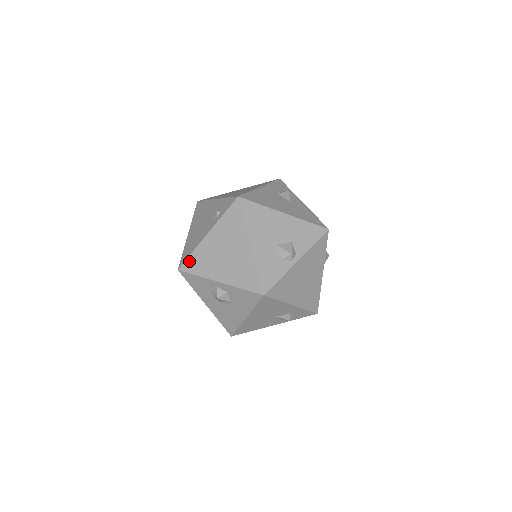
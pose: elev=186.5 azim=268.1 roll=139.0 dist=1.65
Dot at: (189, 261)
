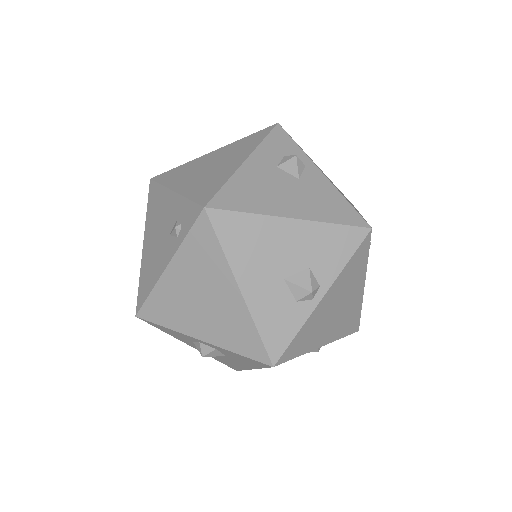
Dot at: (148, 306)
